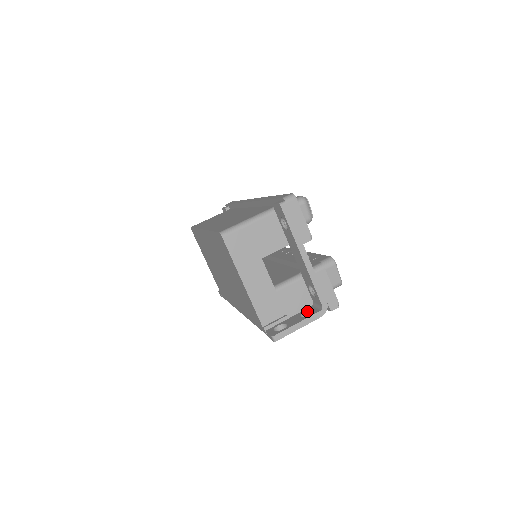
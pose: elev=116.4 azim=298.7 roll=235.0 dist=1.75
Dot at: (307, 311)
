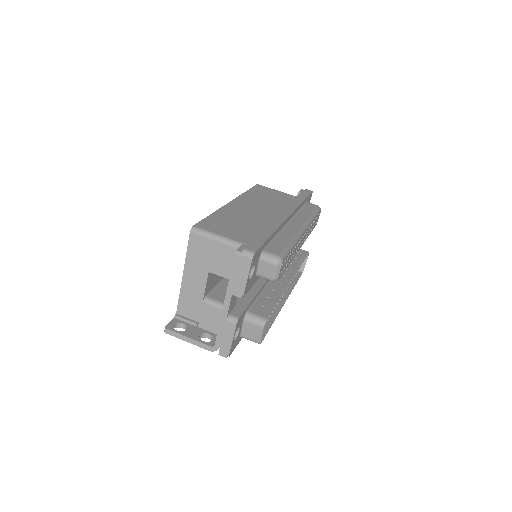
Dot at: (211, 336)
